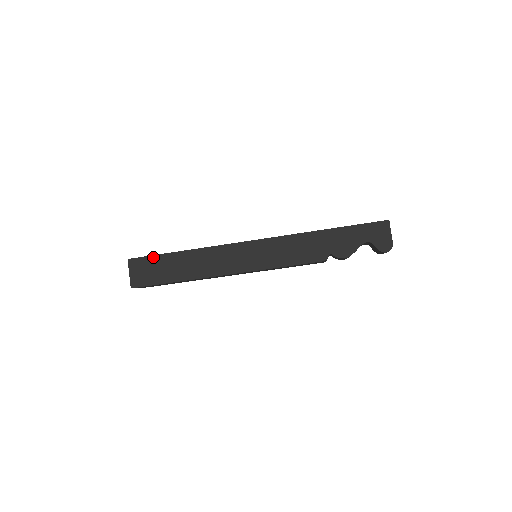
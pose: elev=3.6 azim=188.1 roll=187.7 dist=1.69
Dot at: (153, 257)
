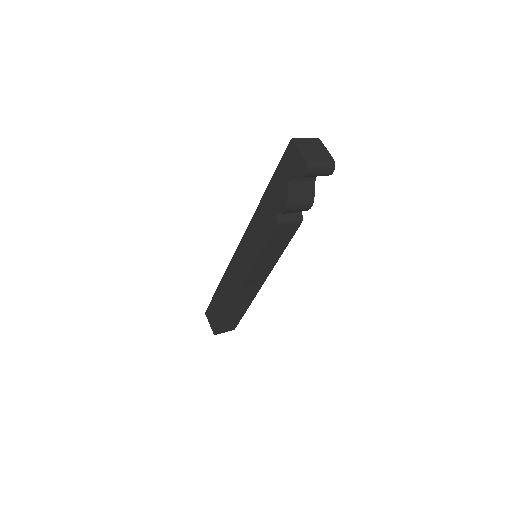
Dot at: (211, 302)
